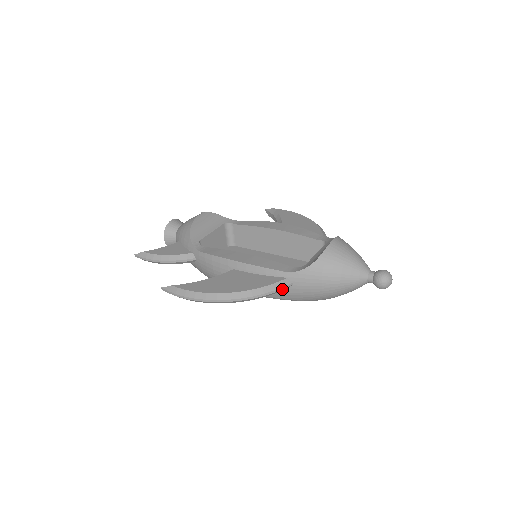
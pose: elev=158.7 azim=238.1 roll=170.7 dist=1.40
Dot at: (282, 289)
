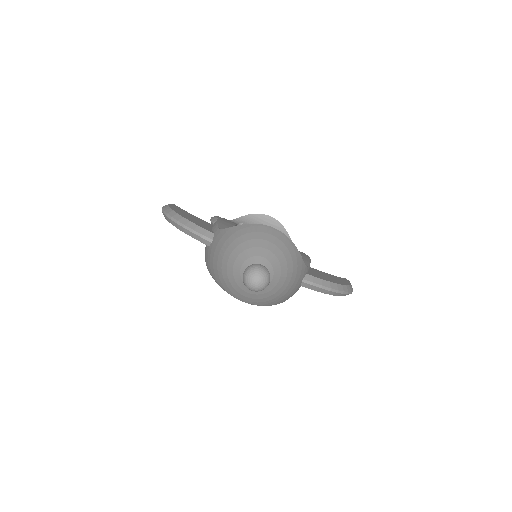
Dot at: (200, 236)
